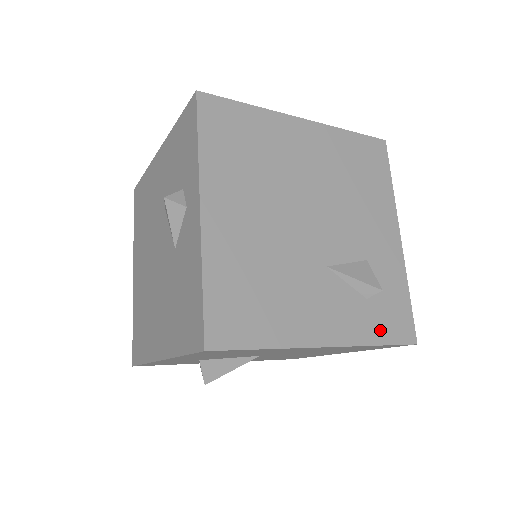
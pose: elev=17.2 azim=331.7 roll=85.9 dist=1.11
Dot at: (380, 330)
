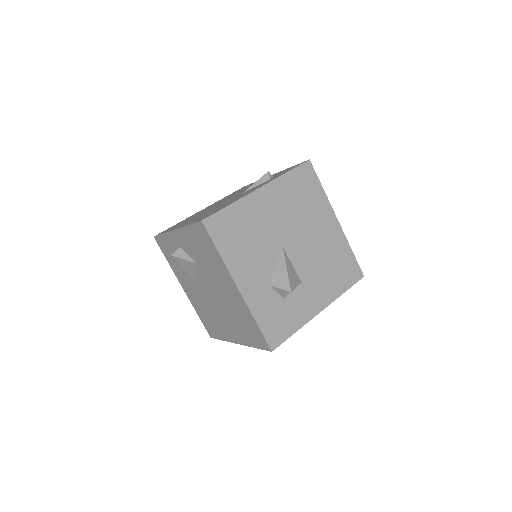
Dot at: occluded
